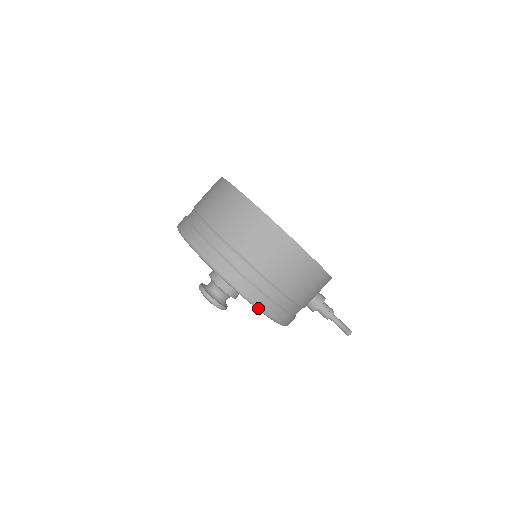
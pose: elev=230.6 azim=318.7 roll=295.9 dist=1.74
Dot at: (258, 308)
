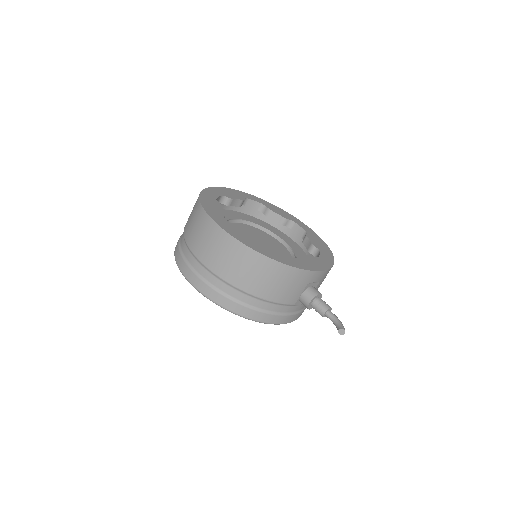
Dot at: (217, 304)
